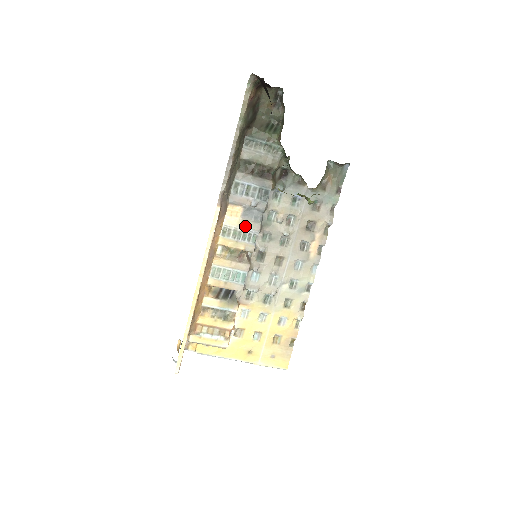
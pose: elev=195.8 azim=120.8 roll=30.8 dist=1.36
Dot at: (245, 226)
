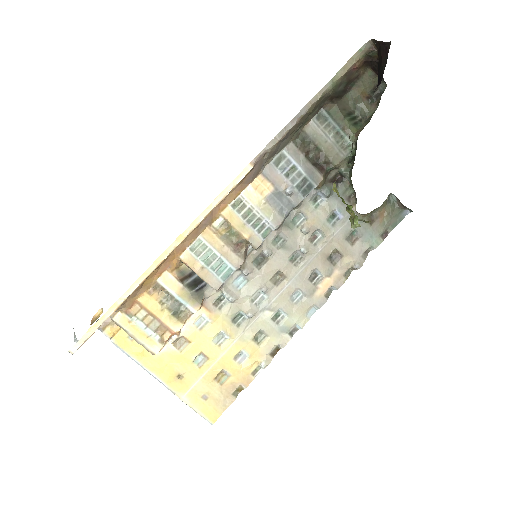
Dot at: (264, 211)
